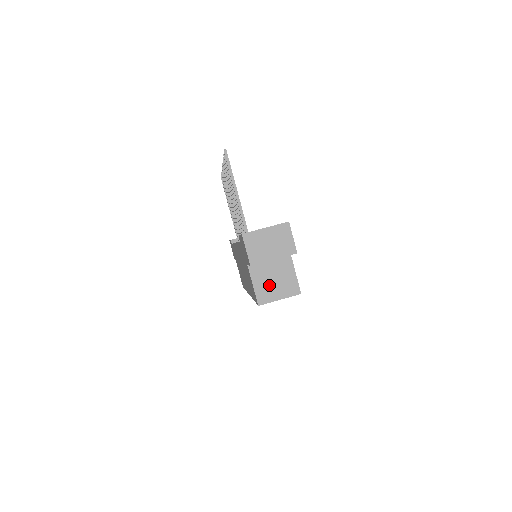
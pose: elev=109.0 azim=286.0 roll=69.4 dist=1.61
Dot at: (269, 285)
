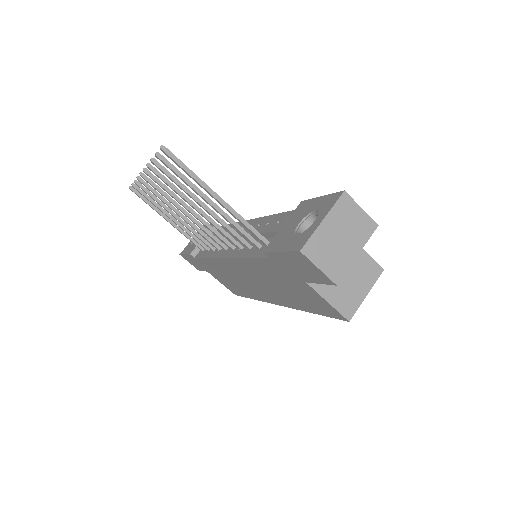
Dot at: (345, 287)
